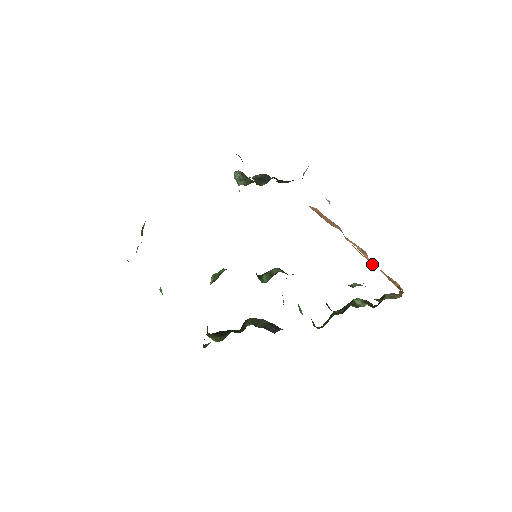
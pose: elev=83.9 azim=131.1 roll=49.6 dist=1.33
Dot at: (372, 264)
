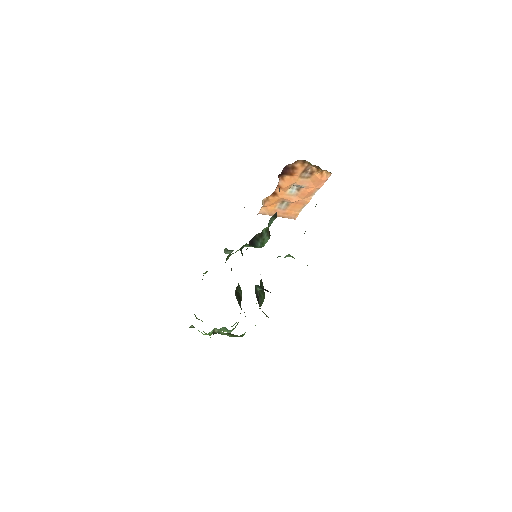
Dot at: (296, 180)
